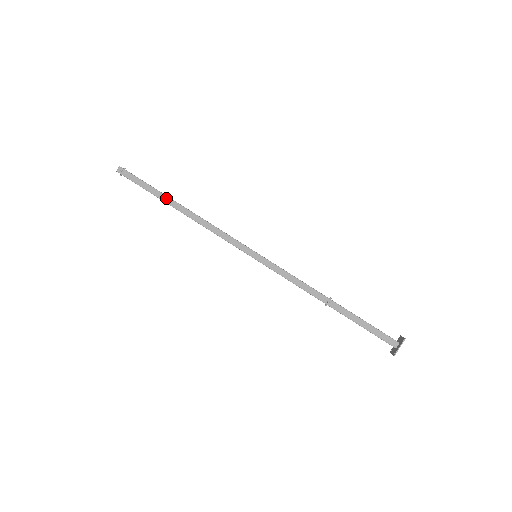
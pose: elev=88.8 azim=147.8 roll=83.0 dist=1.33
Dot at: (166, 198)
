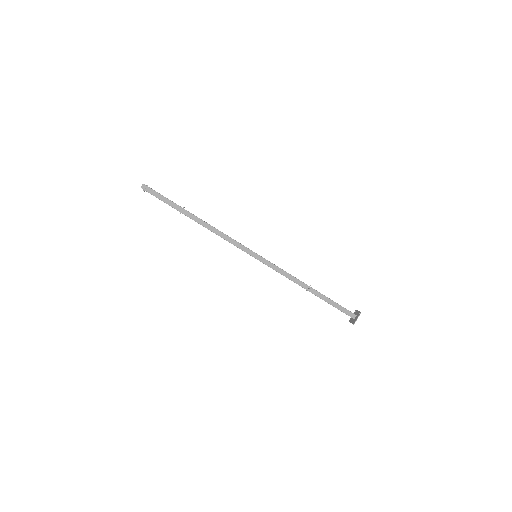
Dot at: (184, 211)
